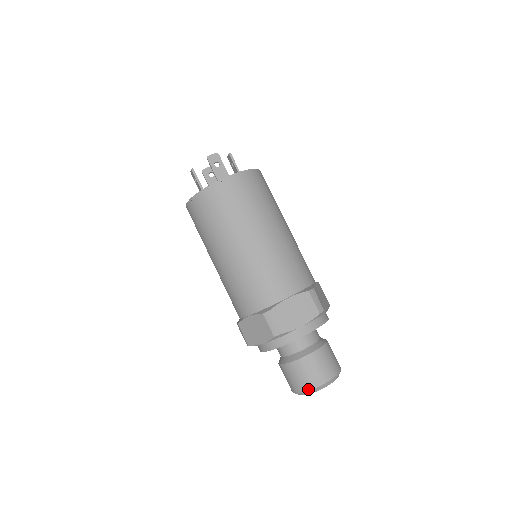
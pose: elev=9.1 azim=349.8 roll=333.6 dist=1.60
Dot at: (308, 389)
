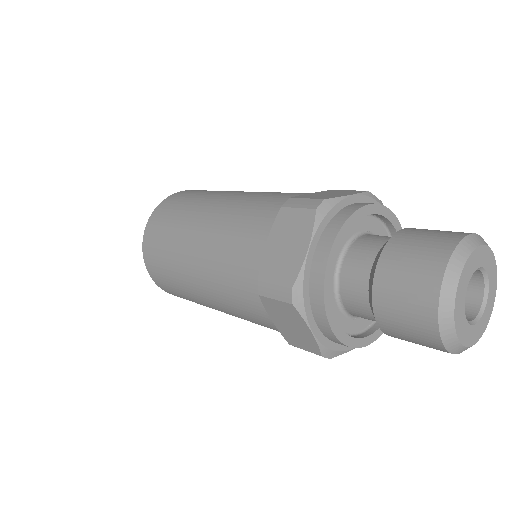
Dot at: (434, 319)
